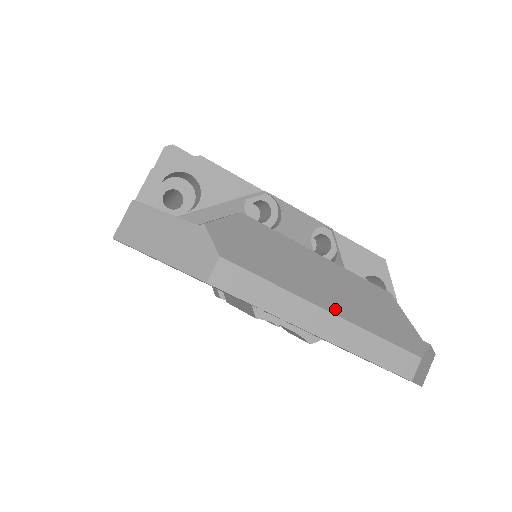
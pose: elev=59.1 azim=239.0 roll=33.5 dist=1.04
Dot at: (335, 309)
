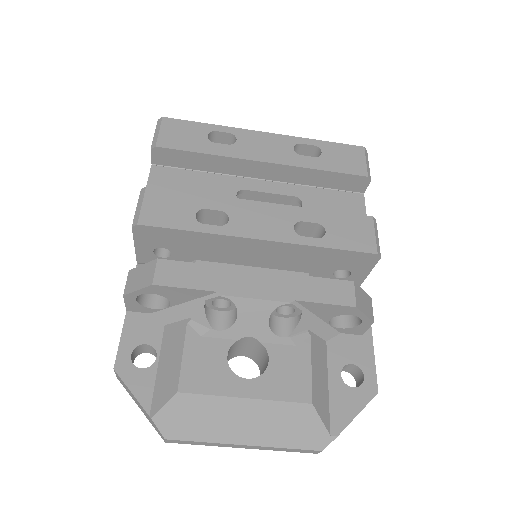
Dot at: (251, 442)
